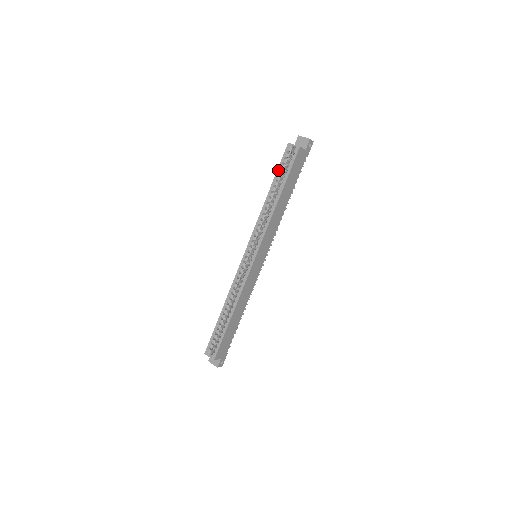
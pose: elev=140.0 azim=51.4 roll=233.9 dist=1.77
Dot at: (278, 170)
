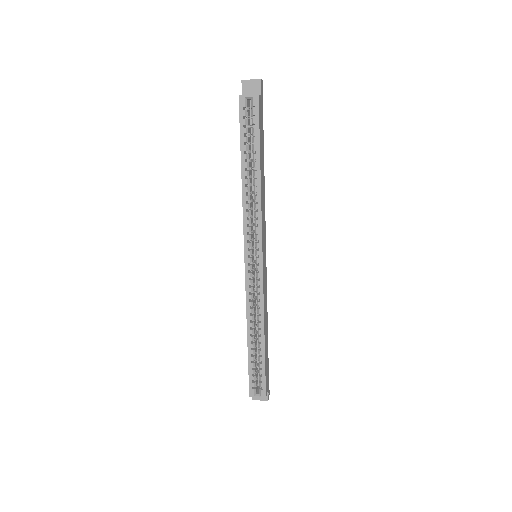
Dot at: (241, 138)
